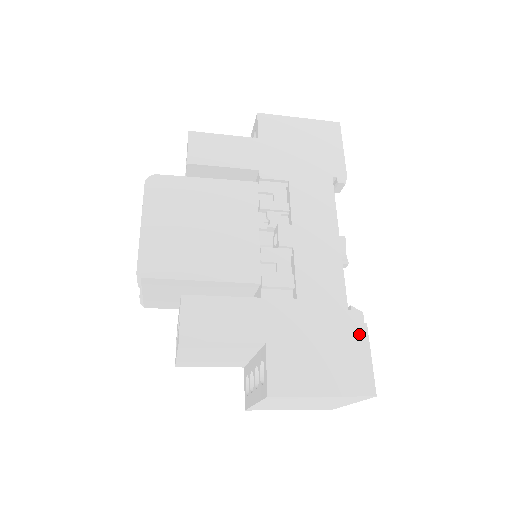
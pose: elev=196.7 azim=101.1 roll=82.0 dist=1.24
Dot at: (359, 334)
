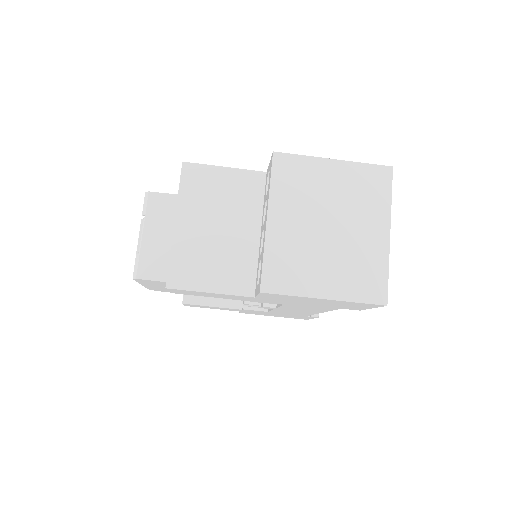
Dot at: occluded
